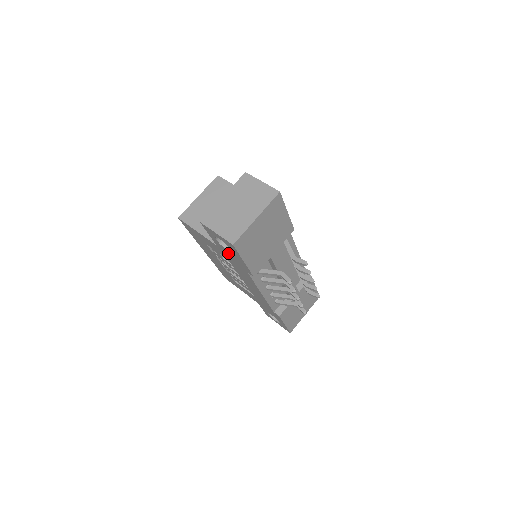
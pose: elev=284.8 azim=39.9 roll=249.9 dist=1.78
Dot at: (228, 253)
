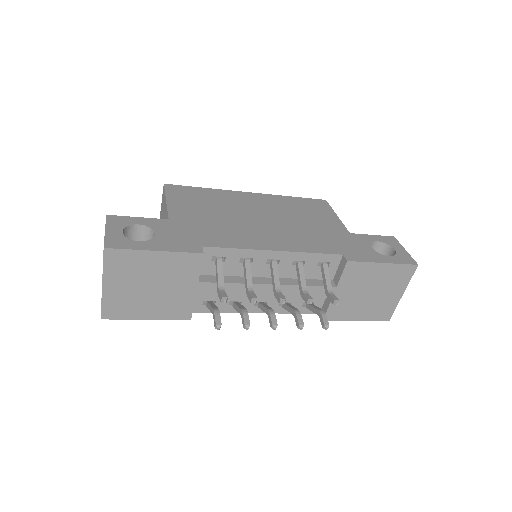
Dot at: occluded
